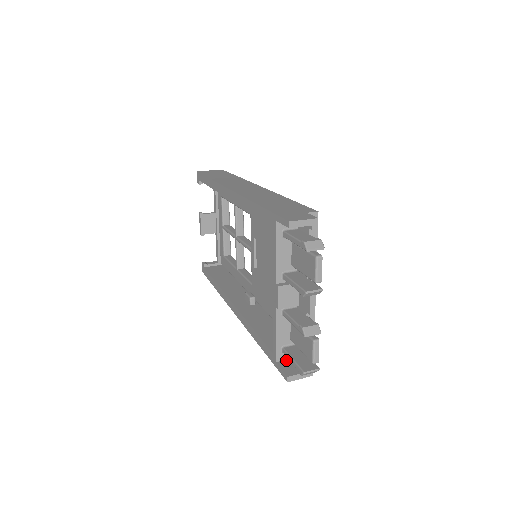
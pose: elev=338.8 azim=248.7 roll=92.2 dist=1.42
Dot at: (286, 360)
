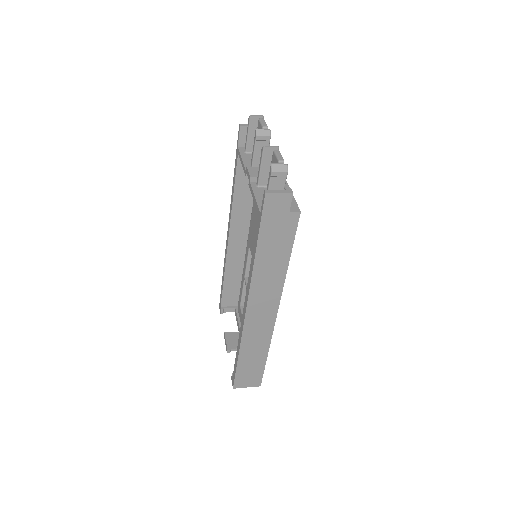
Dot at: occluded
